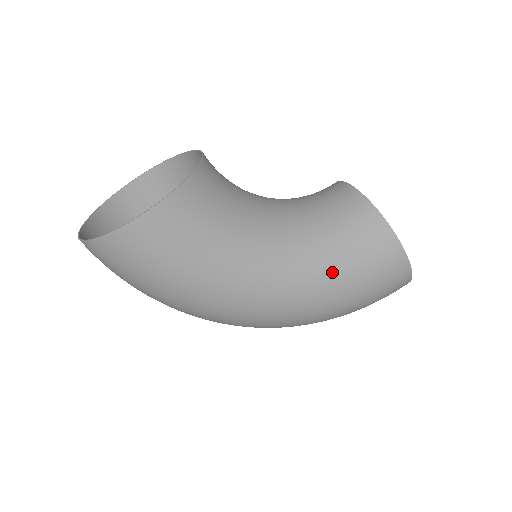
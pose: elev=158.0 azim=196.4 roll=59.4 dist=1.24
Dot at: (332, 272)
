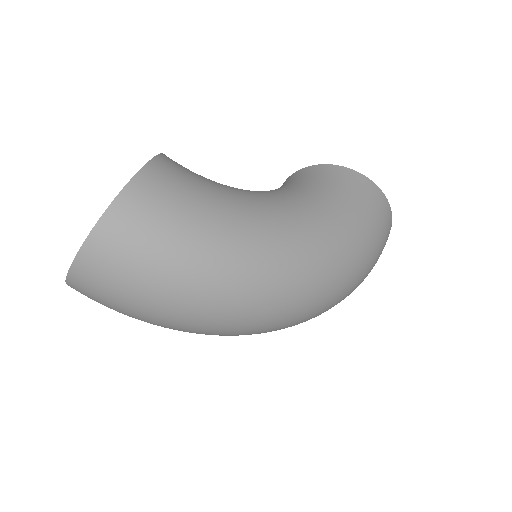
Dot at: (329, 204)
